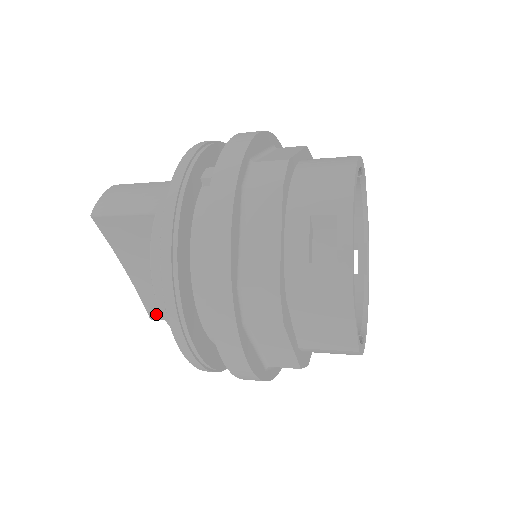
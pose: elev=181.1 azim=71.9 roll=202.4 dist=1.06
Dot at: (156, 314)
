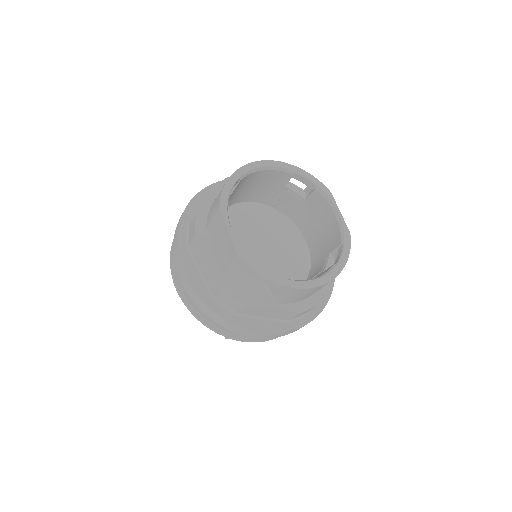
Dot at: occluded
